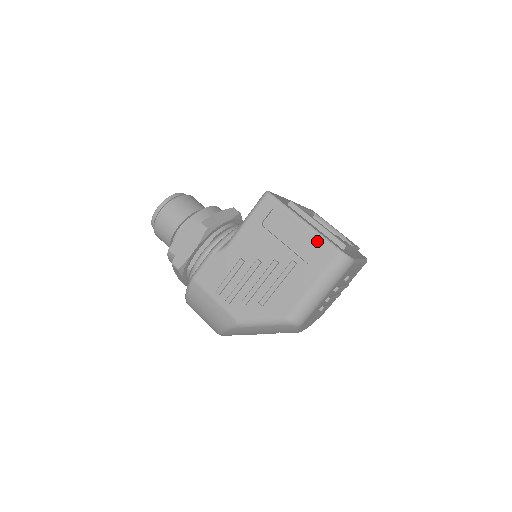
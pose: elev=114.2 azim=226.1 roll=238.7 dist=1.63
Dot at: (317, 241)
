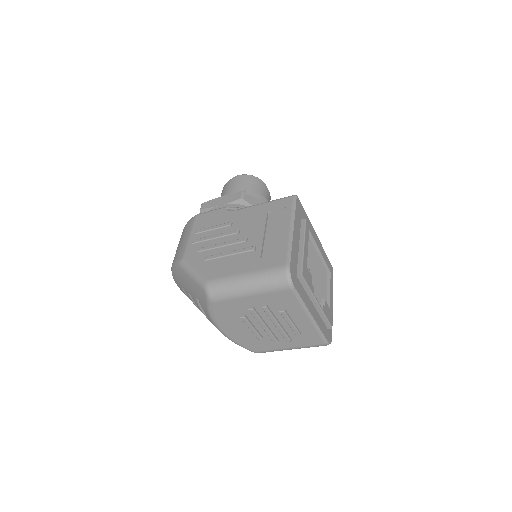
Dot at: (284, 247)
